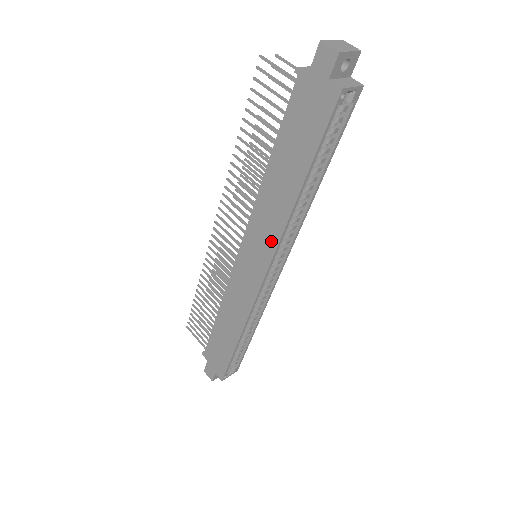
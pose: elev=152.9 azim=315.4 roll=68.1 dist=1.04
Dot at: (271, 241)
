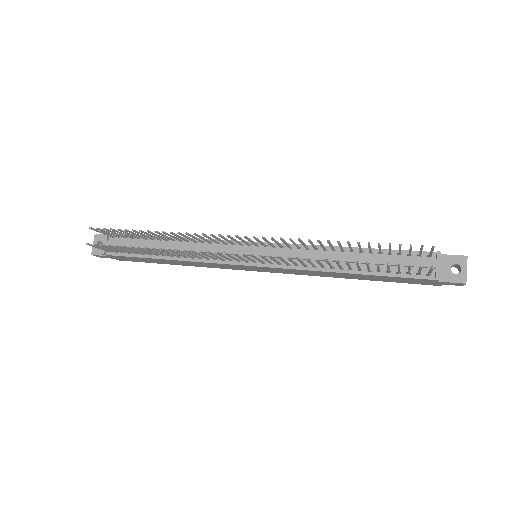
Dot at: (295, 274)
